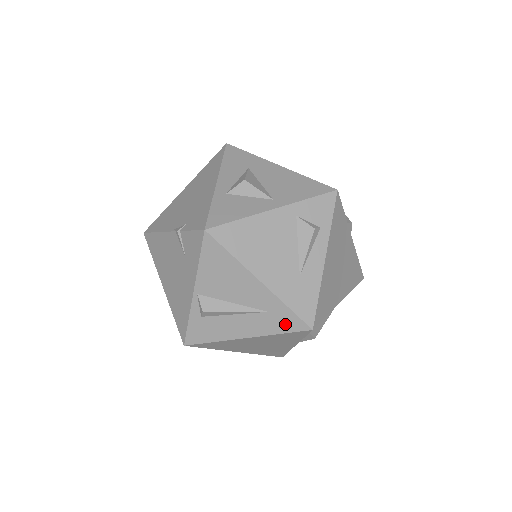
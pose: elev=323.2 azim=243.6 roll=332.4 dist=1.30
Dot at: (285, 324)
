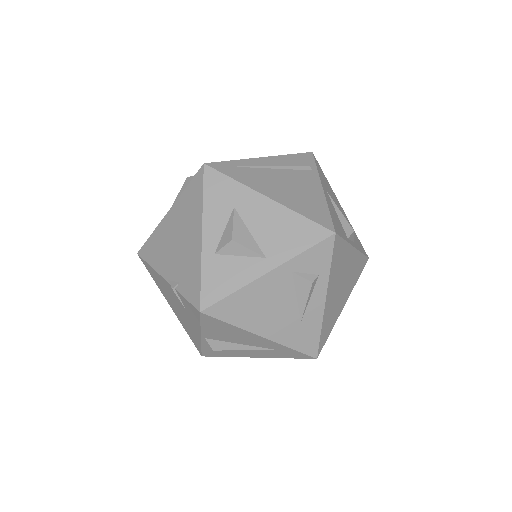
Dot at: (291, 355)
